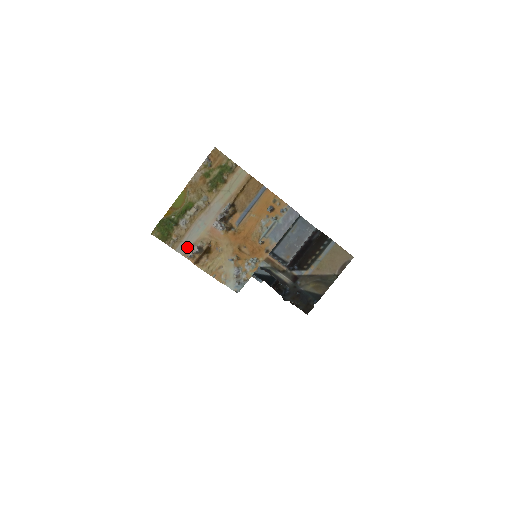
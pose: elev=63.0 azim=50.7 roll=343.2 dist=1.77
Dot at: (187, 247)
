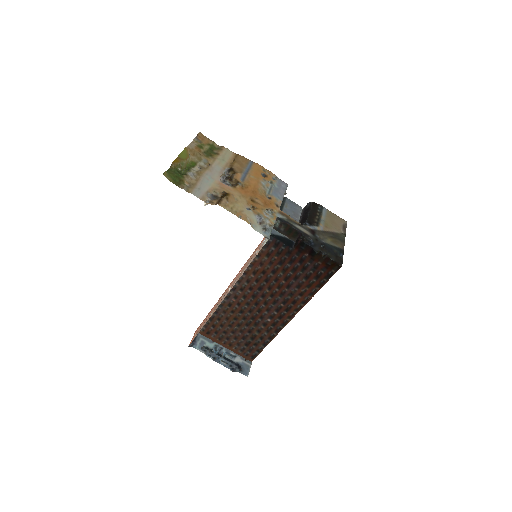
Dot at: (202, 193)
